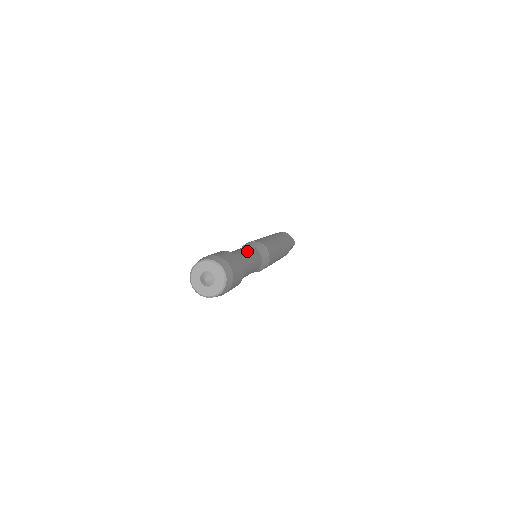
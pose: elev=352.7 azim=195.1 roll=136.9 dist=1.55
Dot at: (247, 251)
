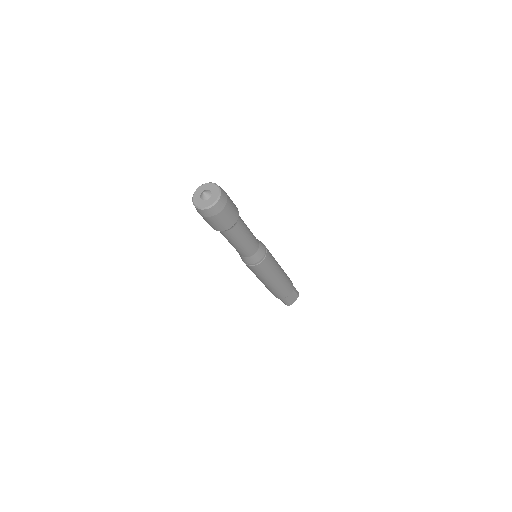
Dot at: occluded
